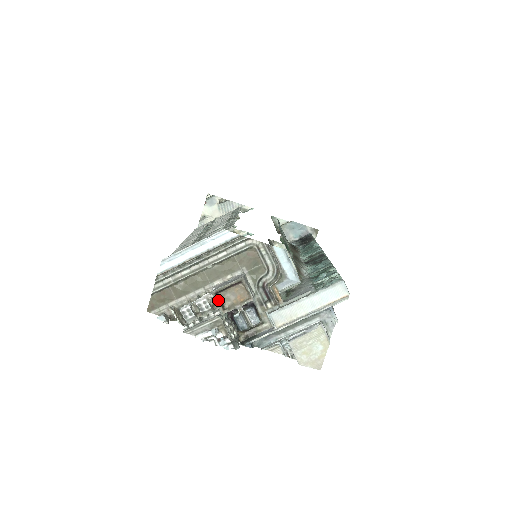
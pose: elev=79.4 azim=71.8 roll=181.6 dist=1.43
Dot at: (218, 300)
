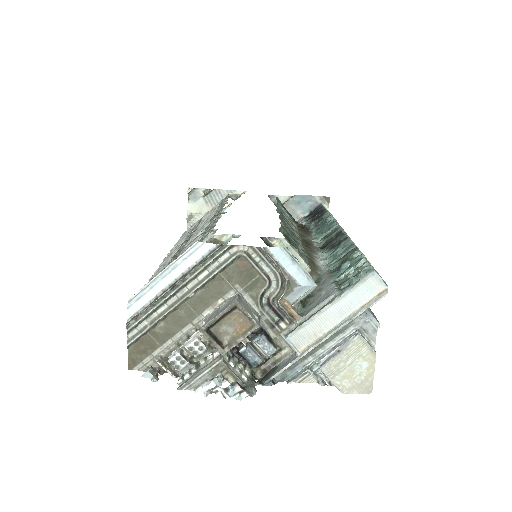
Dot at: (212, 338)
